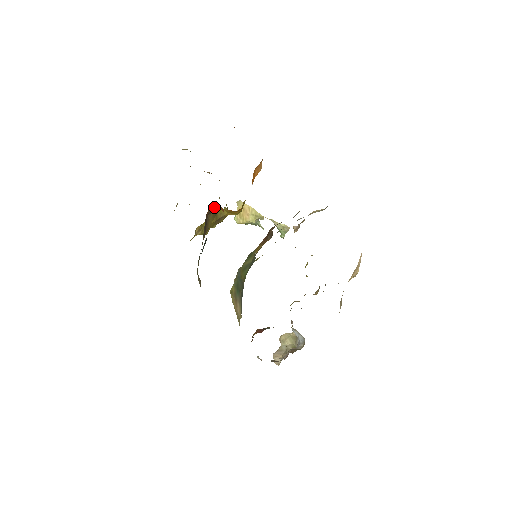
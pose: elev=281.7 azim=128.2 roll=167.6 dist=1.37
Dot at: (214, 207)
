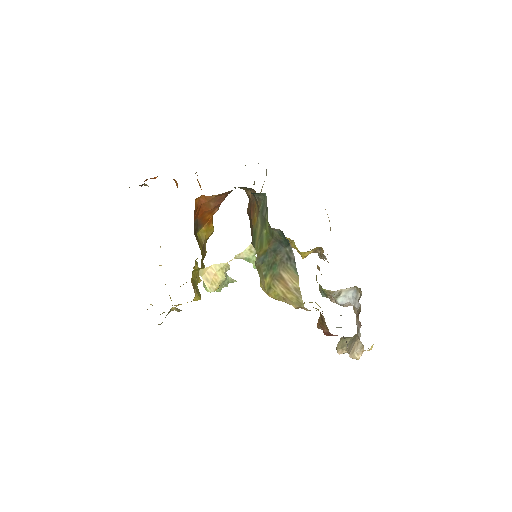
Dot at: (196, 202)
